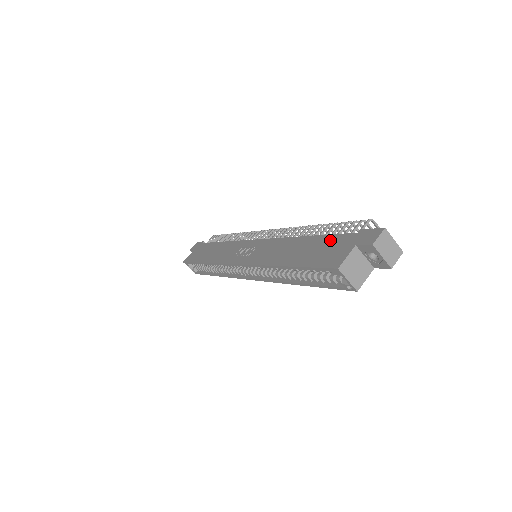
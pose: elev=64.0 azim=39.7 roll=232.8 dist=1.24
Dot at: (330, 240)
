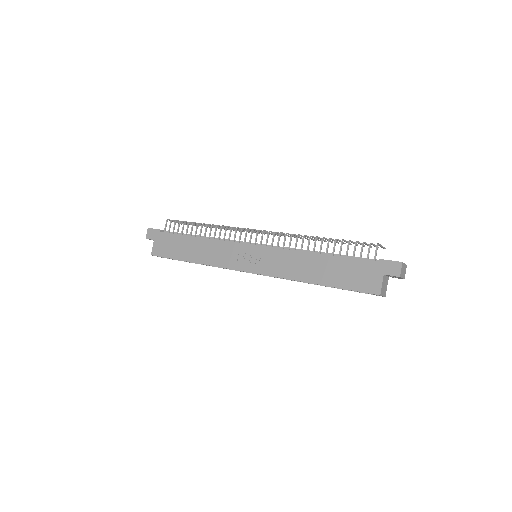
Dot at: (353, 265)
